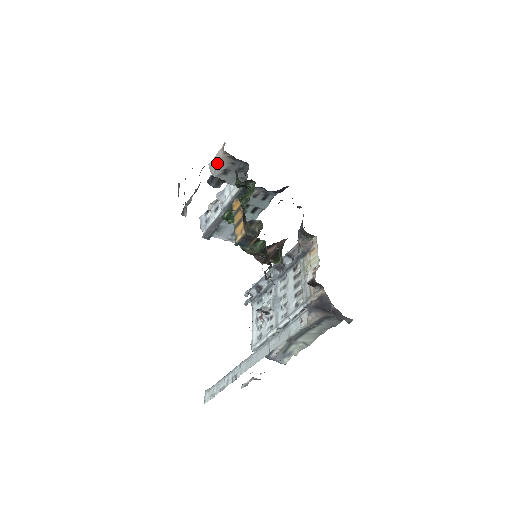
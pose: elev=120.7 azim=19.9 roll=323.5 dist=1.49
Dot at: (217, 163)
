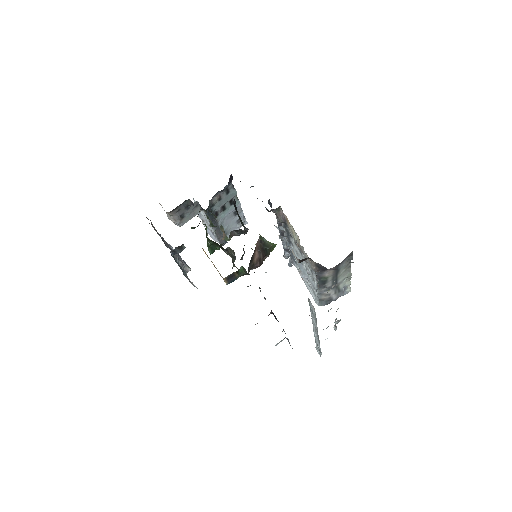
Dot at: occluded
